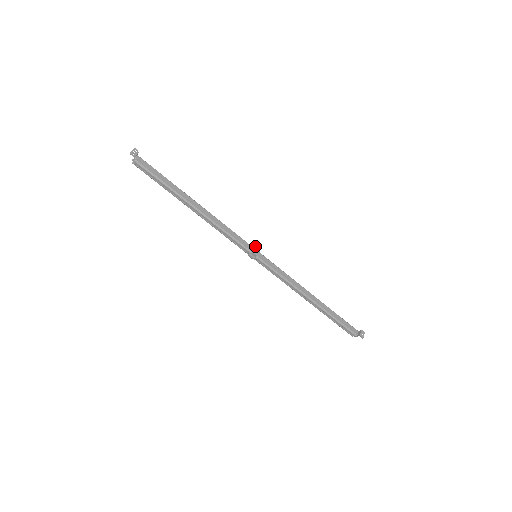
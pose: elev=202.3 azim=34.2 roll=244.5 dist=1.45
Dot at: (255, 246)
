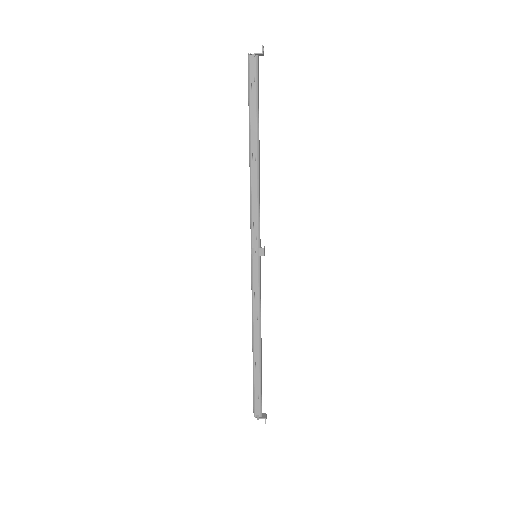
Dot at: occluded
